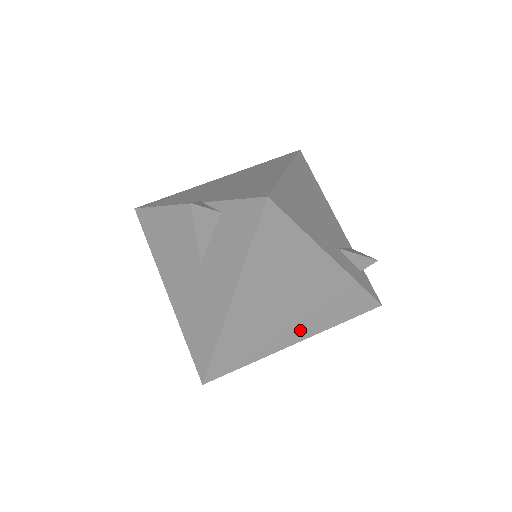
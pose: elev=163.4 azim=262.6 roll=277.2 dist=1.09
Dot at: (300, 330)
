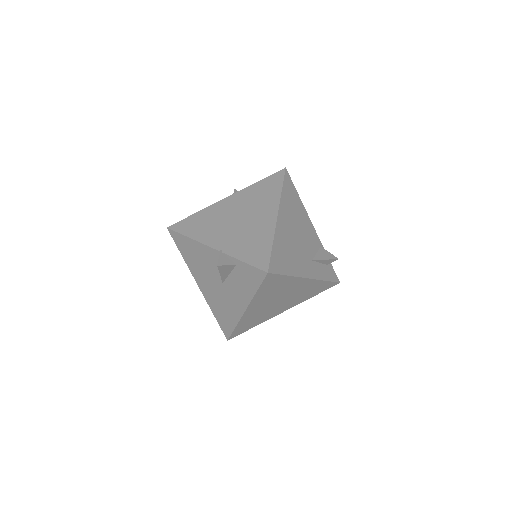
Dot at: (287, 307)
